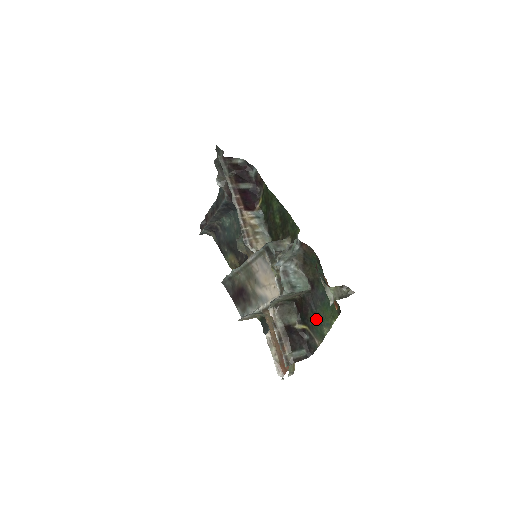
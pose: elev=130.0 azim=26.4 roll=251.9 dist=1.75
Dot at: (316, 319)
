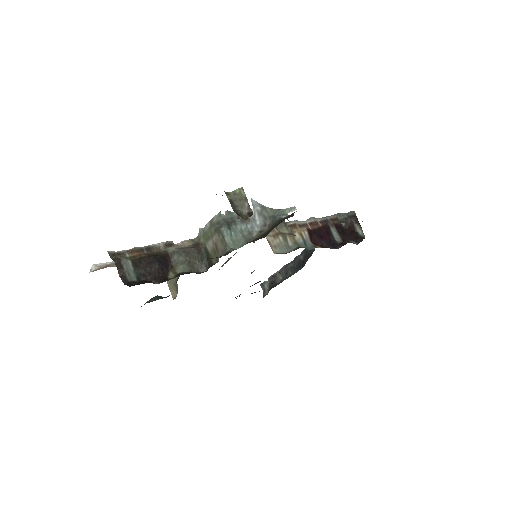
Dot at: occluded
